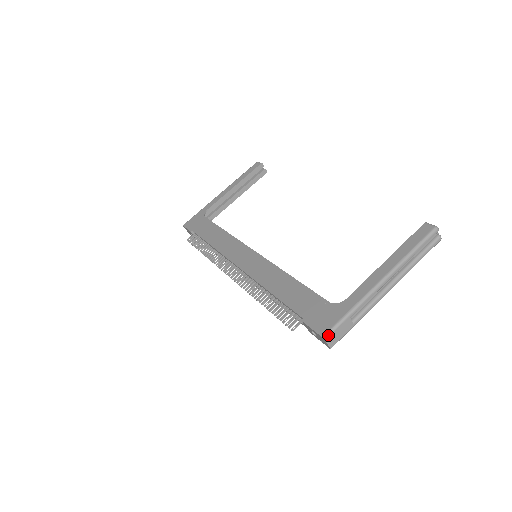
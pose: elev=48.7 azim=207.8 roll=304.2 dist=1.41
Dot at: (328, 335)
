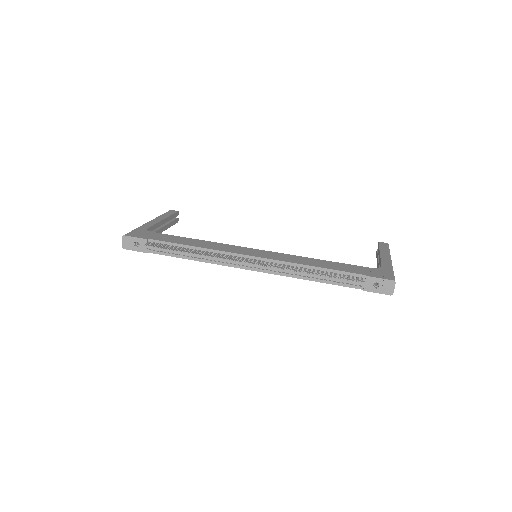
Dot at: occluded
